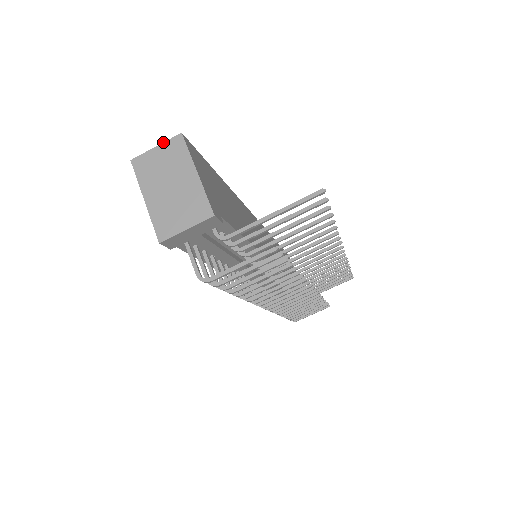
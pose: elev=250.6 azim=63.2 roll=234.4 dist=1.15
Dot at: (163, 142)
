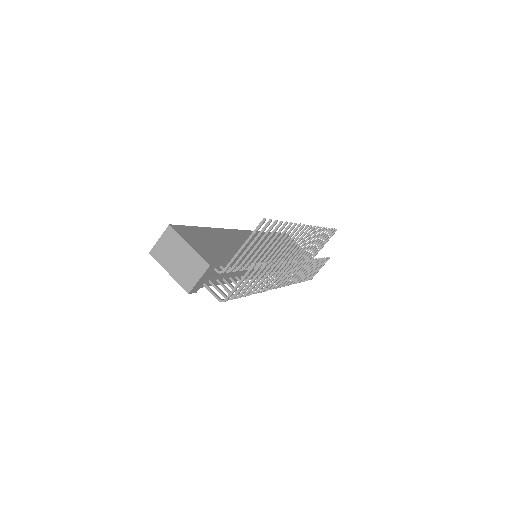
Dot at: (162, 234)
